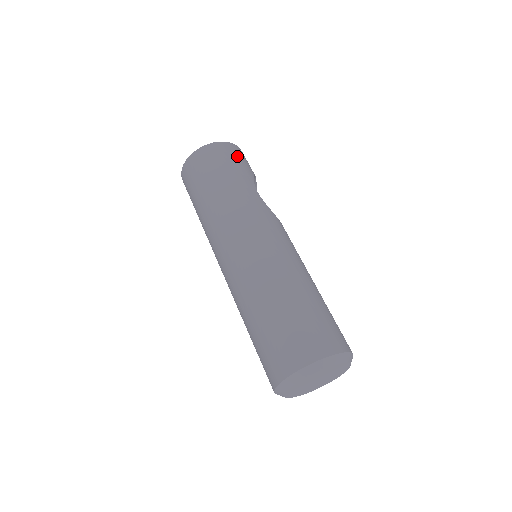
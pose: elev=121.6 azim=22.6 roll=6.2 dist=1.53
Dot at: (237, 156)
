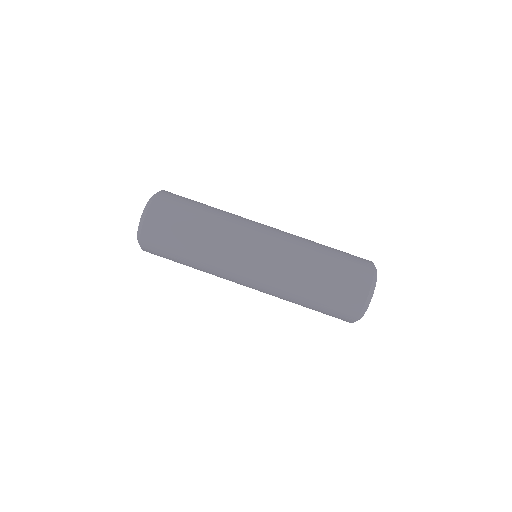
Dot at: occluded
